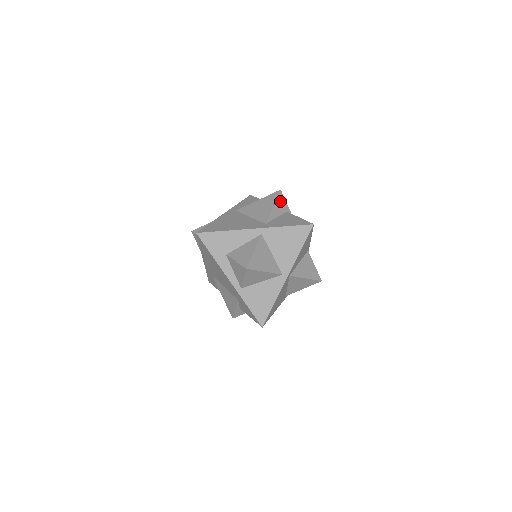
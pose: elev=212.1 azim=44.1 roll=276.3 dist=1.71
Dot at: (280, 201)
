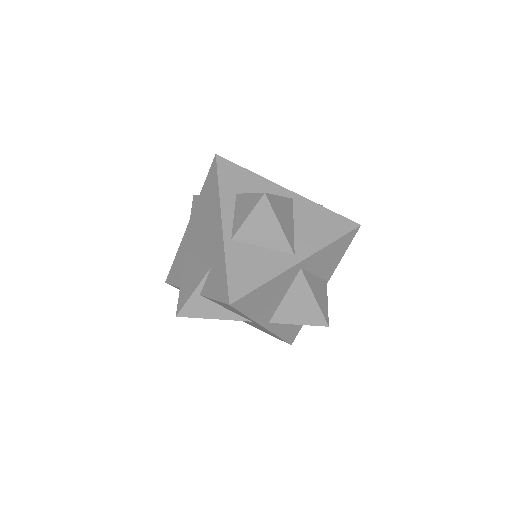
Dot at: occluded
